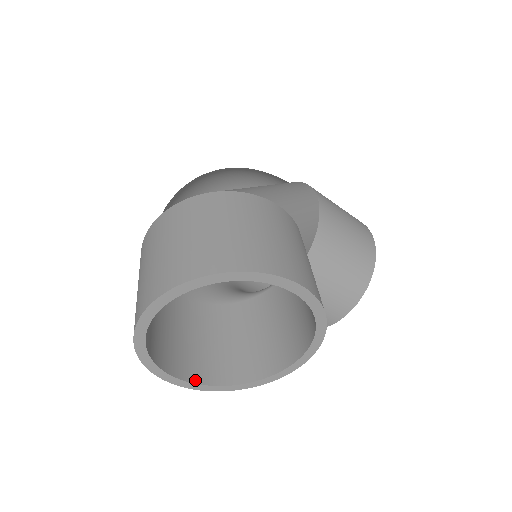
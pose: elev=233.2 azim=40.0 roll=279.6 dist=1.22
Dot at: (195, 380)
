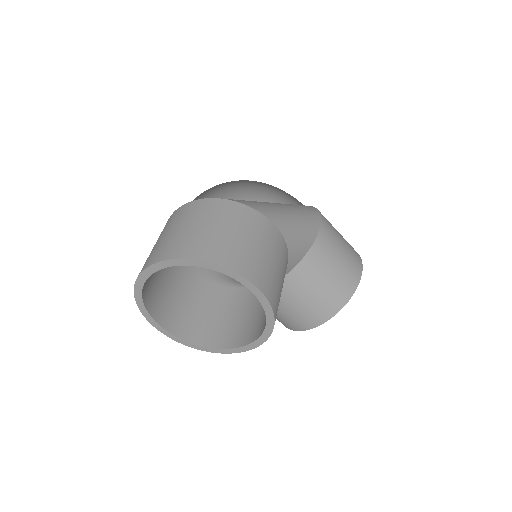
Dot at: (173, 332)
